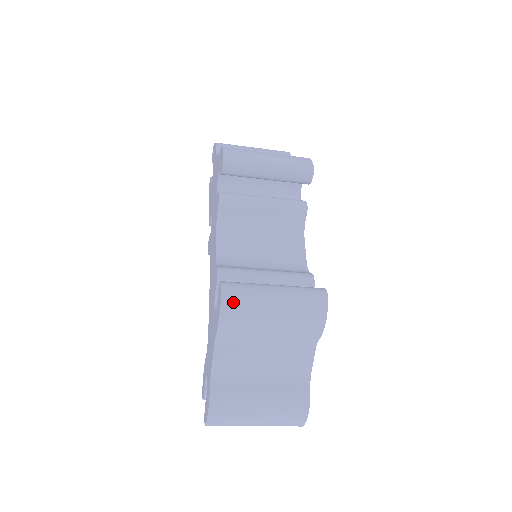
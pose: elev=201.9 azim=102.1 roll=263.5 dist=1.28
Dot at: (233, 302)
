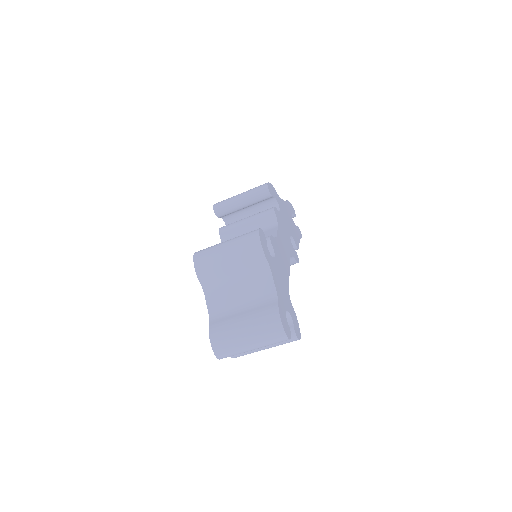
Dot at: (200, 257)
